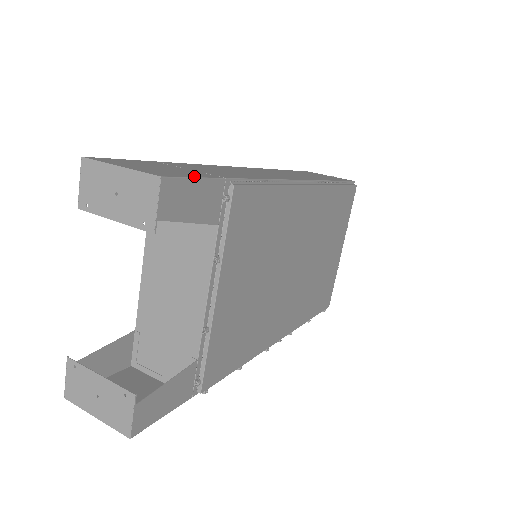
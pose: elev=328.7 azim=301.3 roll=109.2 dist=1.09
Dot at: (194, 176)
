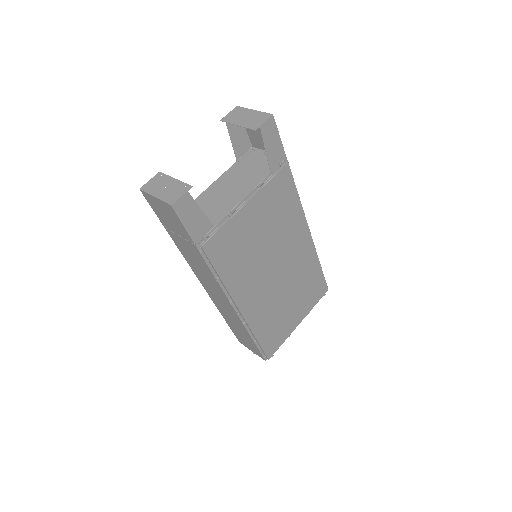
Dot at: (279, 137)
